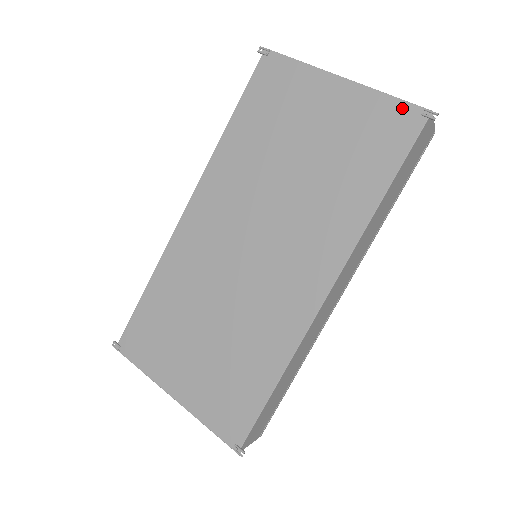
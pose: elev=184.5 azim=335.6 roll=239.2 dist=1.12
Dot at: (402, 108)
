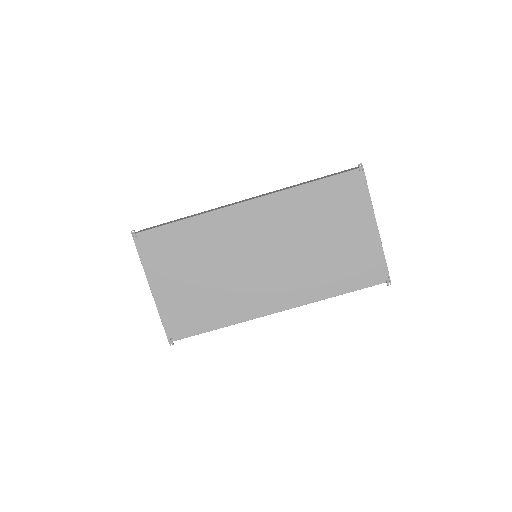
Dot at: (383, 267)
